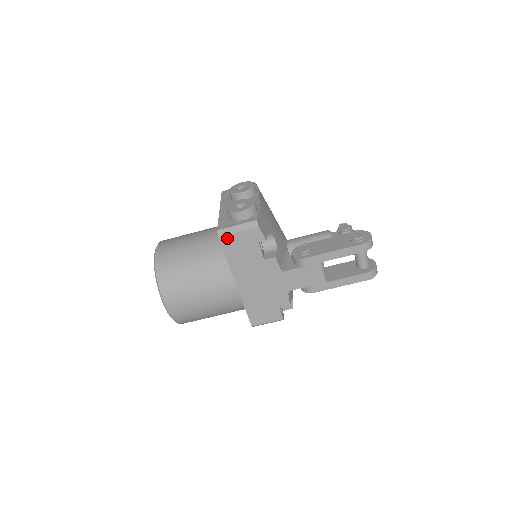
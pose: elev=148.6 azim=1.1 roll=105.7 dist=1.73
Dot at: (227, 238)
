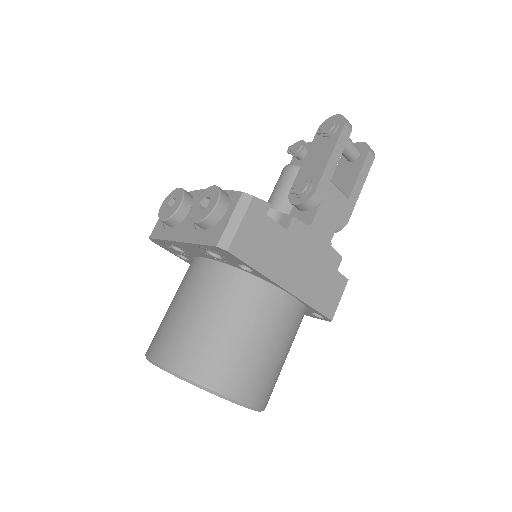
Dot at: (235, 243)
